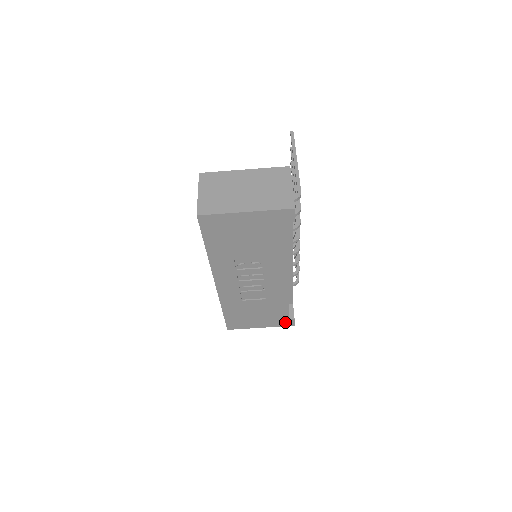
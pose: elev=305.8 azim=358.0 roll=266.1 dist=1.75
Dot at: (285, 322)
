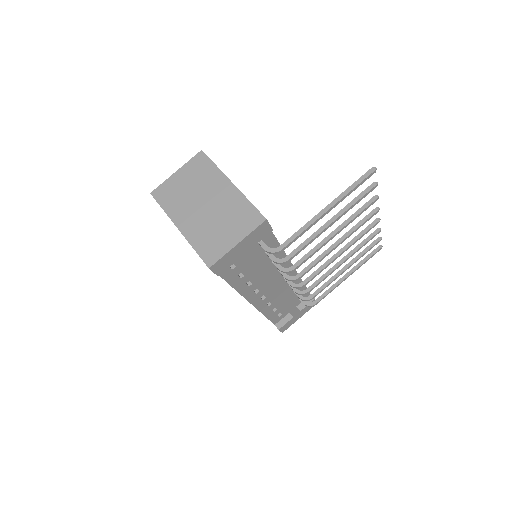
Dot at: occluded
